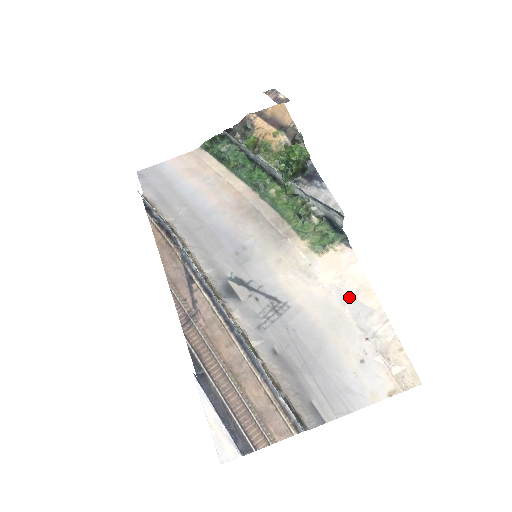
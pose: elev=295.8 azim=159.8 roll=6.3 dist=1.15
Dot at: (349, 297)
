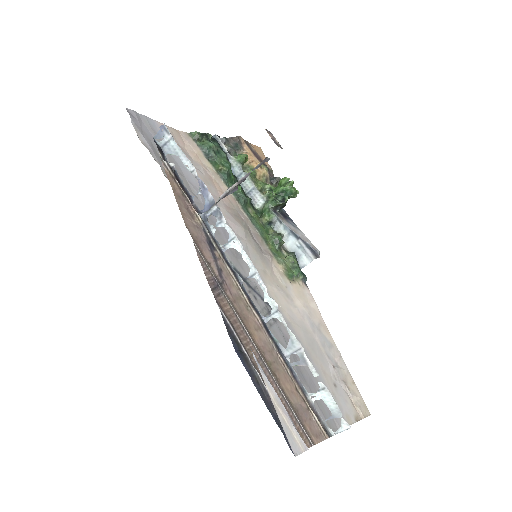
Dot at: (316, 326)
